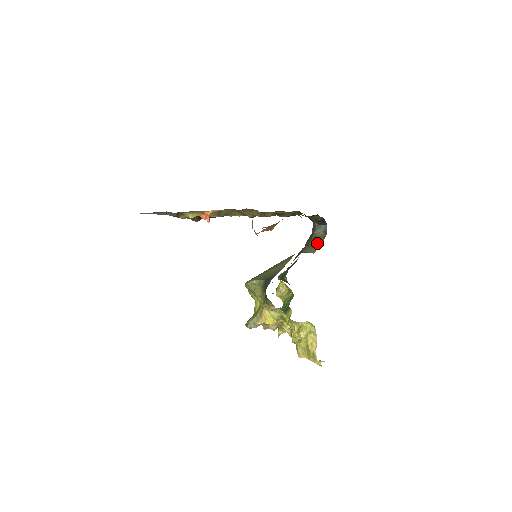
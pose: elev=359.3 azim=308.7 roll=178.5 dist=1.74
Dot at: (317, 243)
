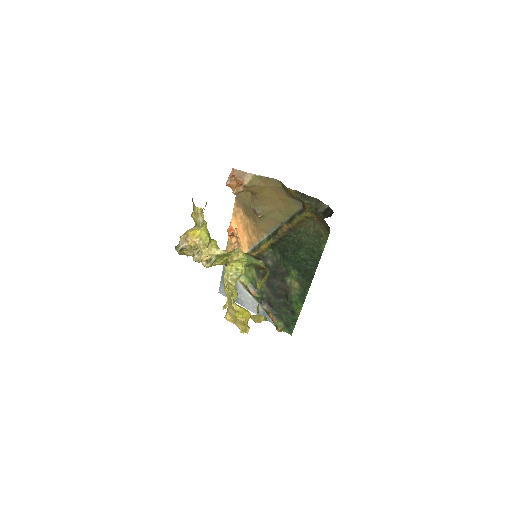
Dot at: occluded
